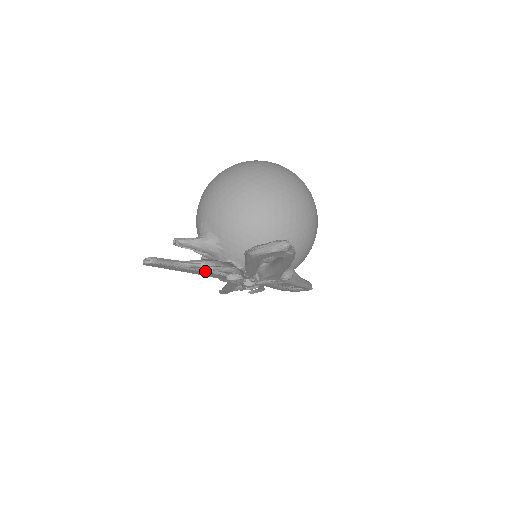
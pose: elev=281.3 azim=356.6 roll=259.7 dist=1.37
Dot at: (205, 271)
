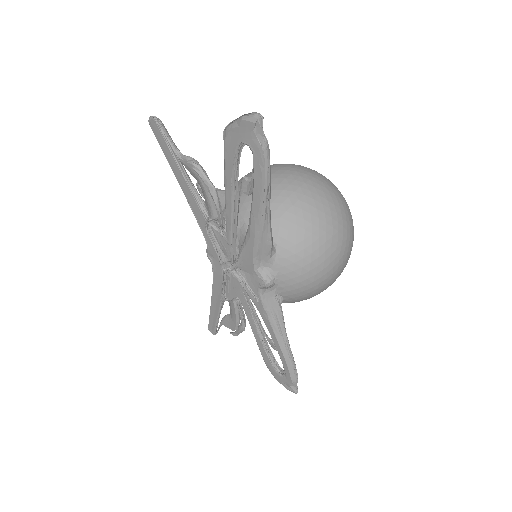
Dot at: (194, 193)
